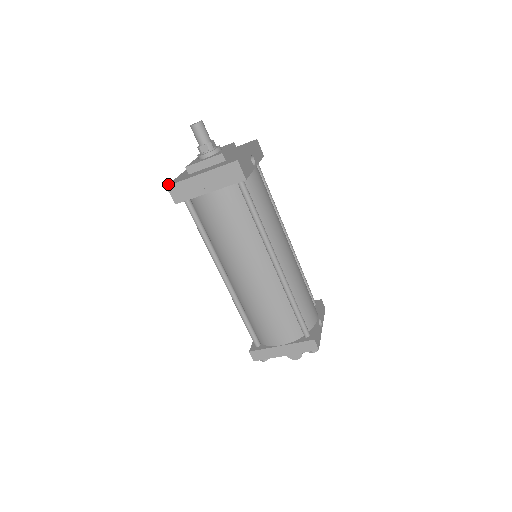
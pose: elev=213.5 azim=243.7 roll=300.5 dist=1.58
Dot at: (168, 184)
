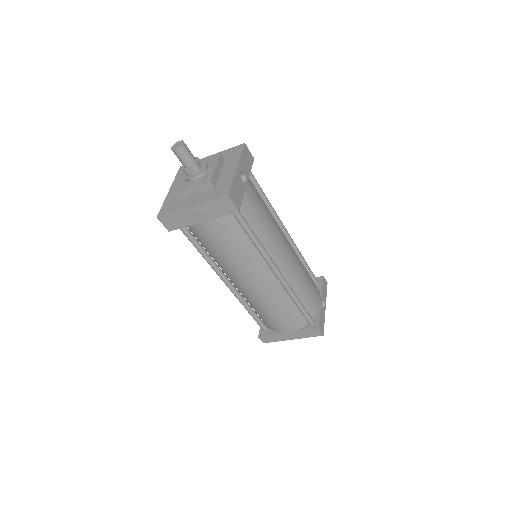
Dot at: (158, 213)
